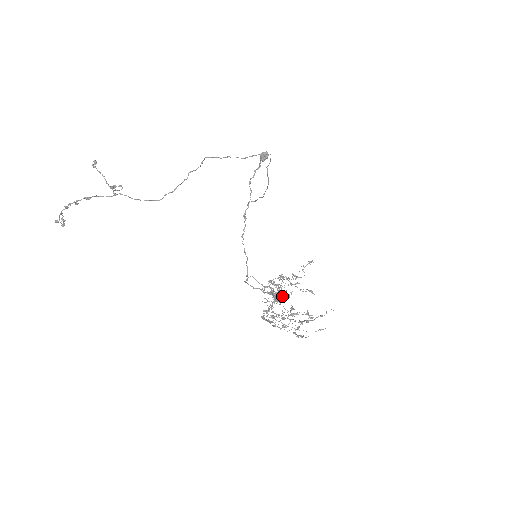
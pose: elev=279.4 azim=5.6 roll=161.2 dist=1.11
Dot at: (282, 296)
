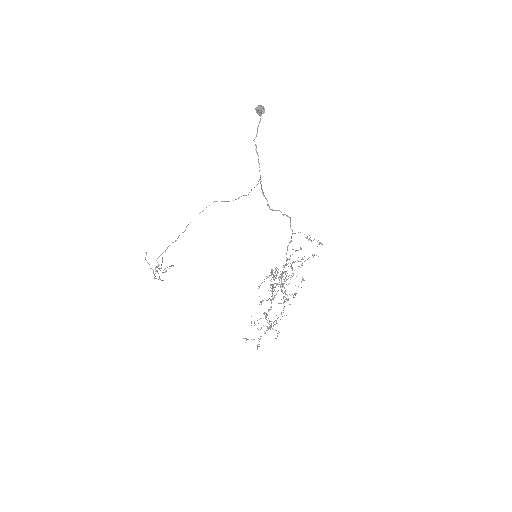
Dot at: (273, 291)
